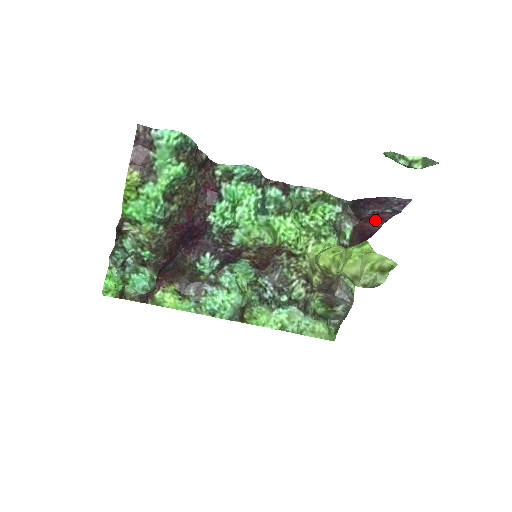
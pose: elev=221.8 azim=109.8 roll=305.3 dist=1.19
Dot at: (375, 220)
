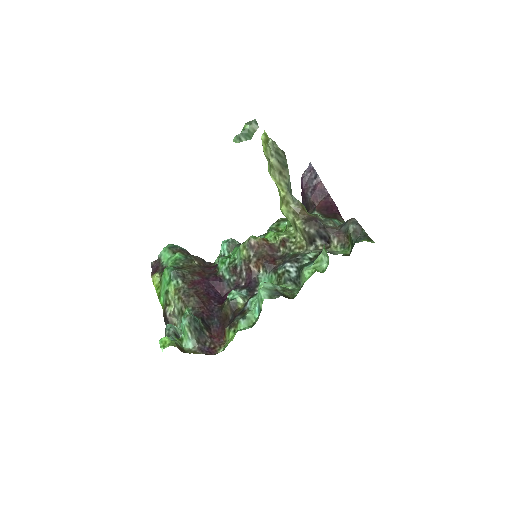
Dot at: (320, 195)
